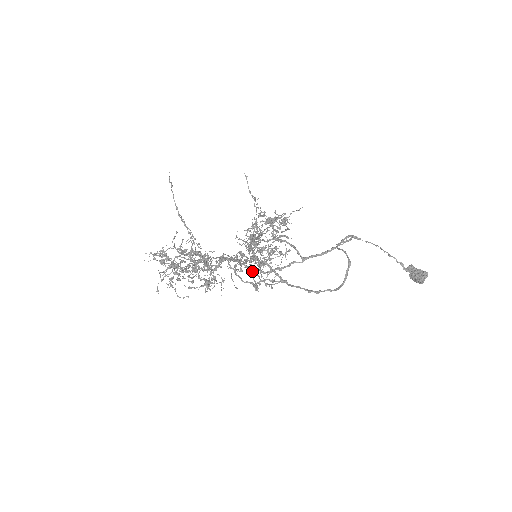
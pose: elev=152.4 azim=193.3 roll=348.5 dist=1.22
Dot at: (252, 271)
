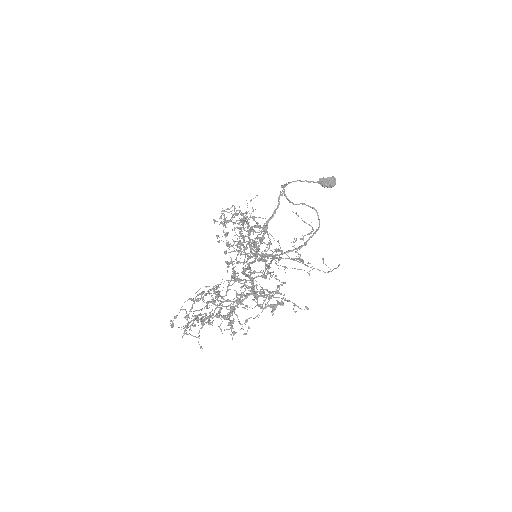
Dot at: occluded
